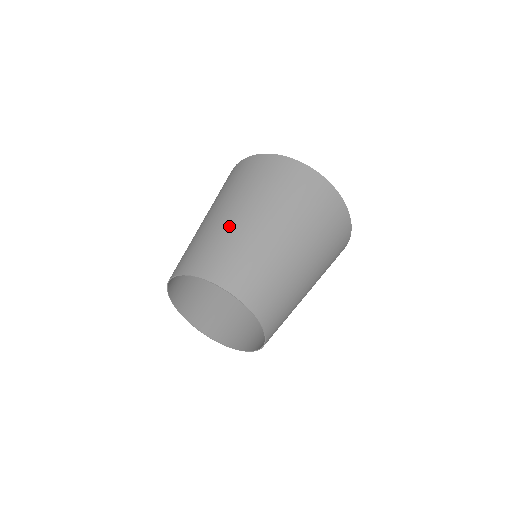
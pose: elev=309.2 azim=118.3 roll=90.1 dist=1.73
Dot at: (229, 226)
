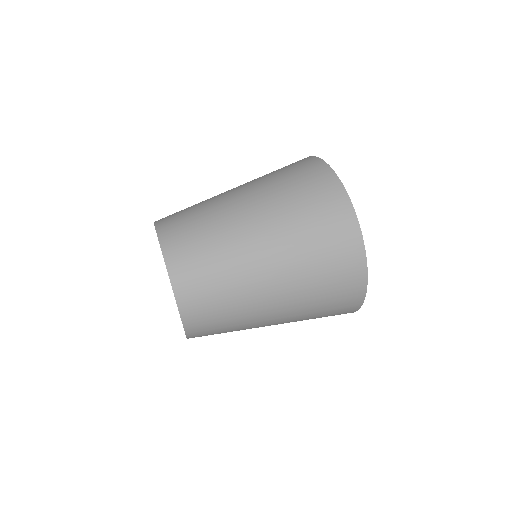
Dot at: (229, 223)
